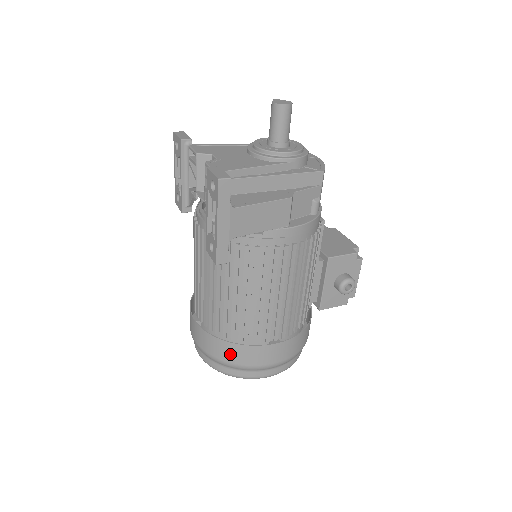
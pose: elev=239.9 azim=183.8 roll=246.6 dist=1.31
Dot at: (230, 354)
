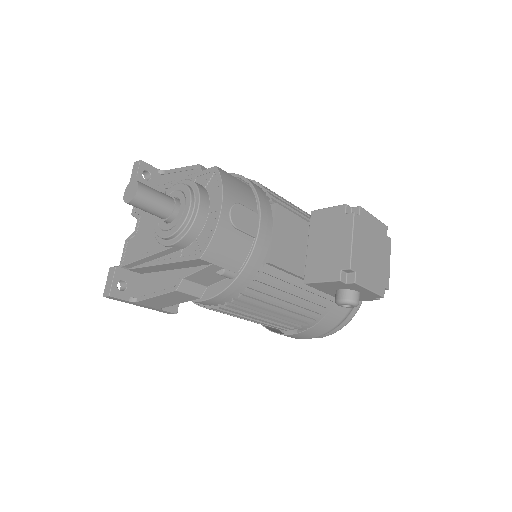
Dot at: occluded
